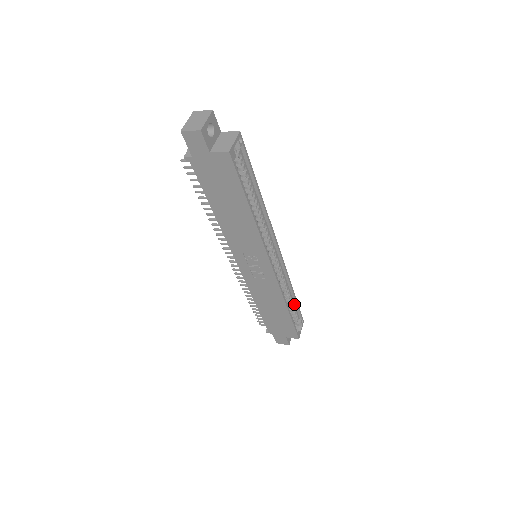
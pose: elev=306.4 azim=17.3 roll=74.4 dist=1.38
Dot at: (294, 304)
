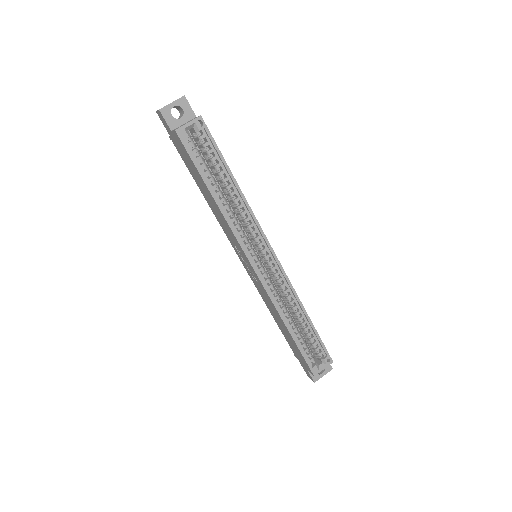
Dot at: (313, 332)
